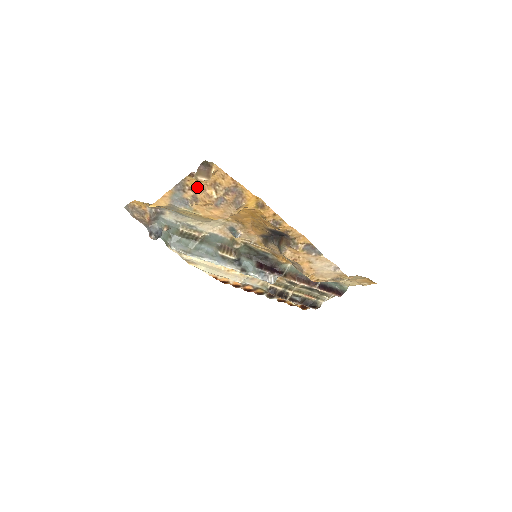
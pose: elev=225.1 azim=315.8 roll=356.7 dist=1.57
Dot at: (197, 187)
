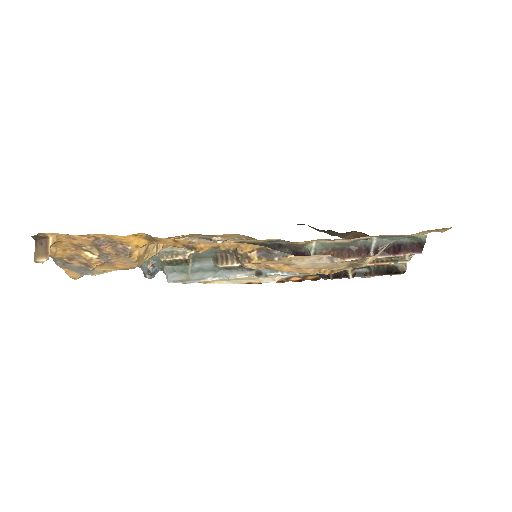
Dot at: (71, 255)
